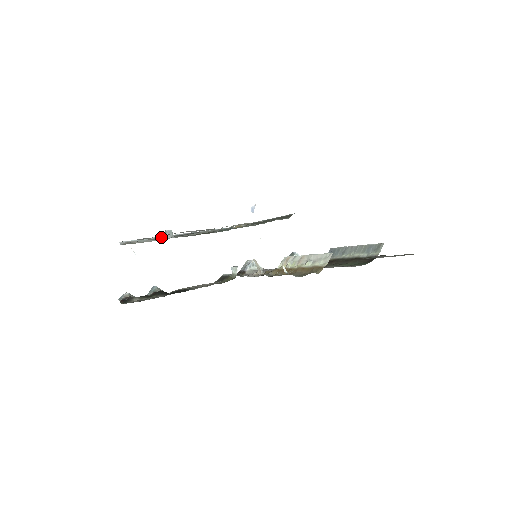
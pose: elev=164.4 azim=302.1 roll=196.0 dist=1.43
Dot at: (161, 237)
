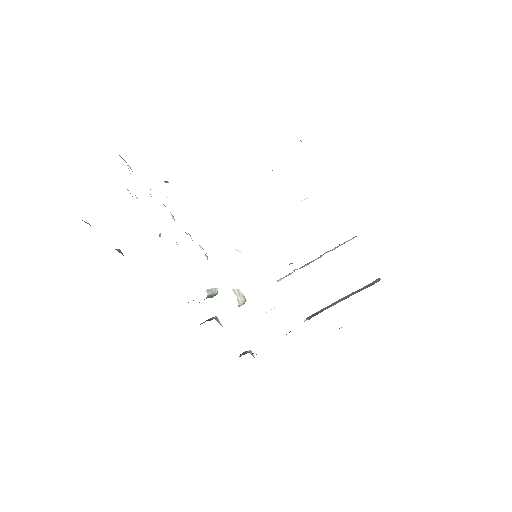
Dot at: occluded
